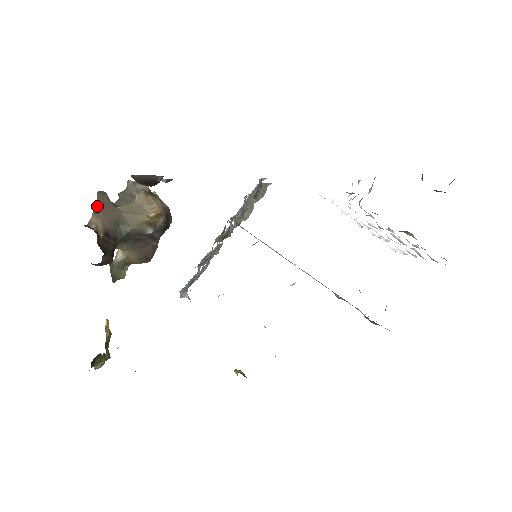
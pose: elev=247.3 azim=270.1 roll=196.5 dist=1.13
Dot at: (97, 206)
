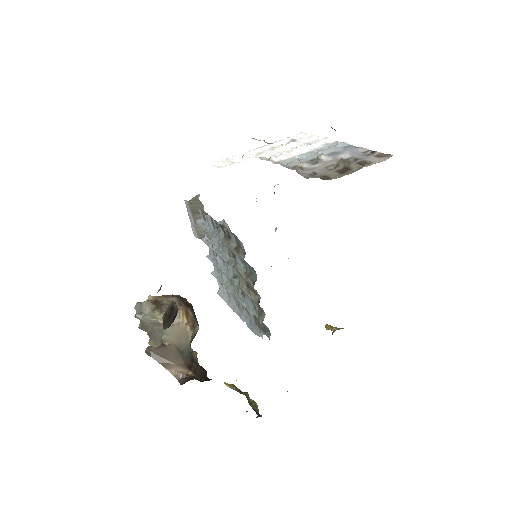
Dot at: (160, 362)
